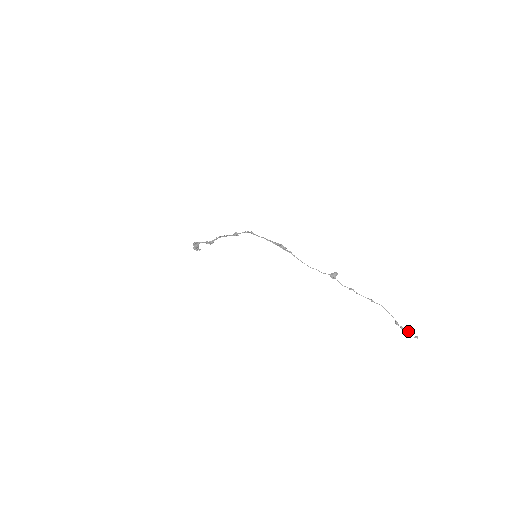
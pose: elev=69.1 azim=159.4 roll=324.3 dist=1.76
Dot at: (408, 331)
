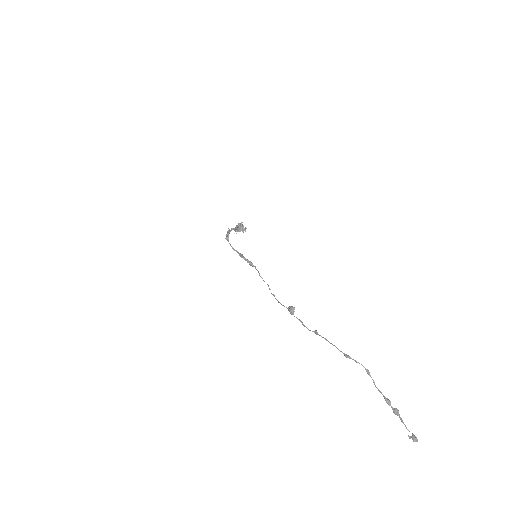
Dot at: (402, 422)
